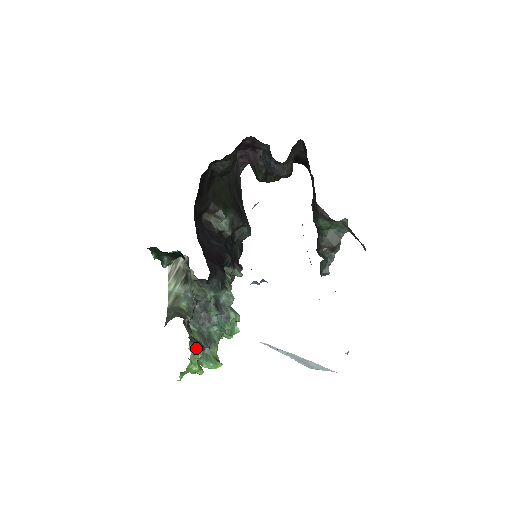
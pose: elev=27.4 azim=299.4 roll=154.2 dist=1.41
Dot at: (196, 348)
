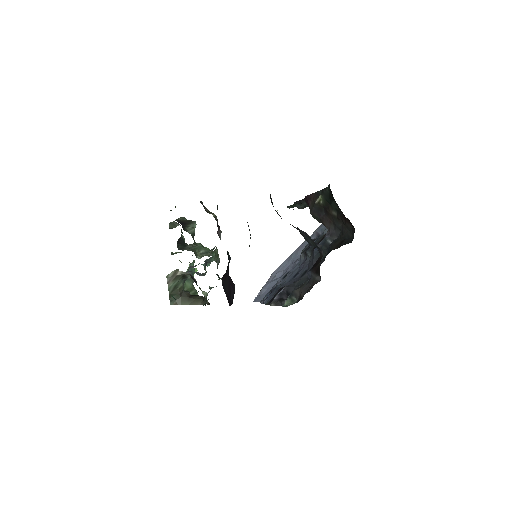
Dot at: occluded
